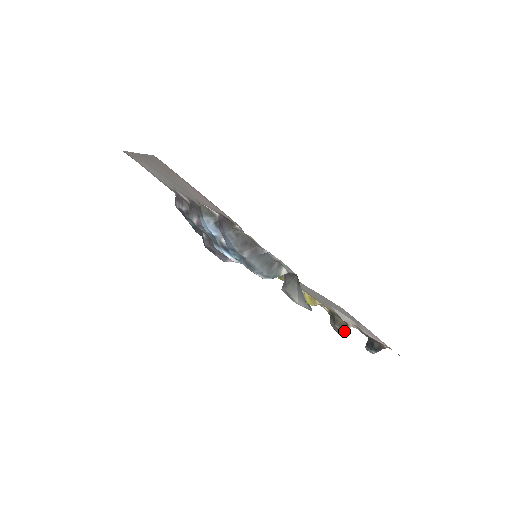
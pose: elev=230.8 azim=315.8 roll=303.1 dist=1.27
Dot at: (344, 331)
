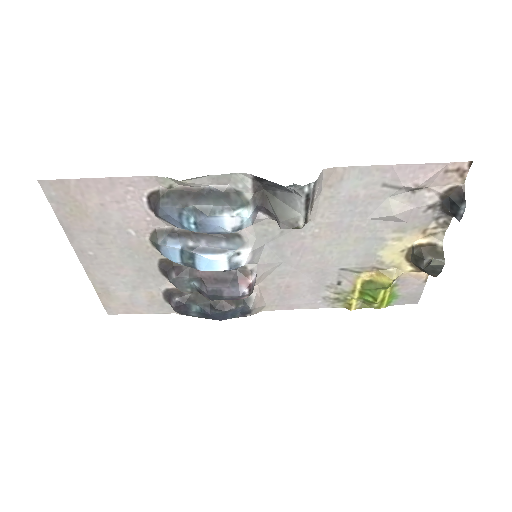
Dot at: (442, 255)
